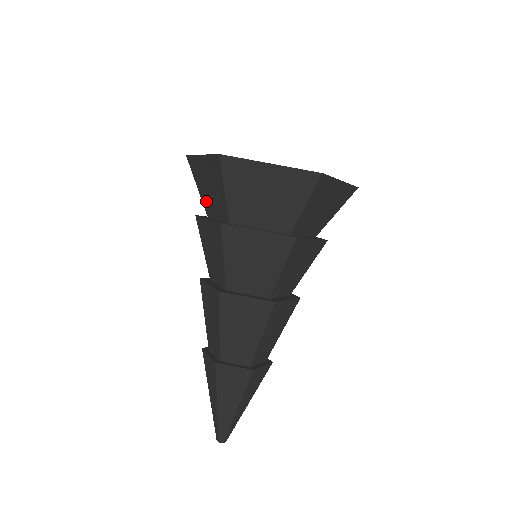
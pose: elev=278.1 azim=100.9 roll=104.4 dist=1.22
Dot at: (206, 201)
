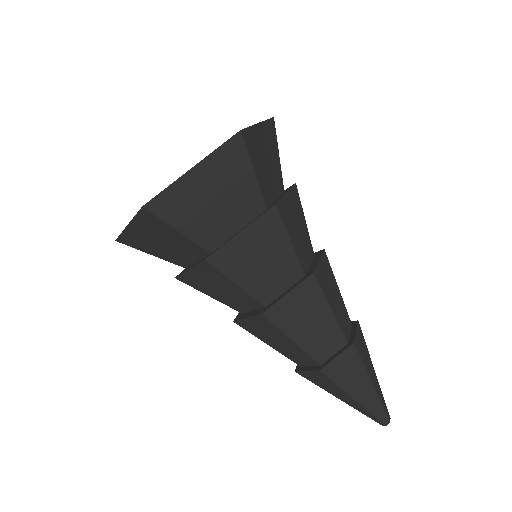
Dot at: (171, 258)
